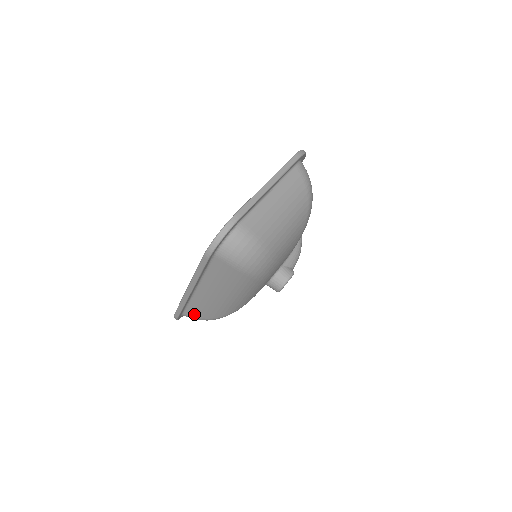
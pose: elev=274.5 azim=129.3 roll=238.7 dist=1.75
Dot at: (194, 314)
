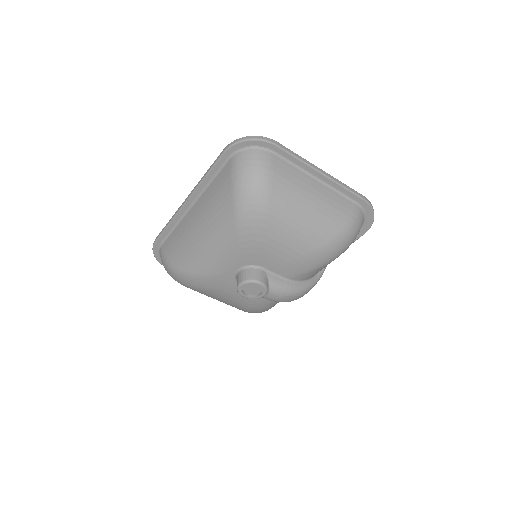
Dot at: (167, 248)
